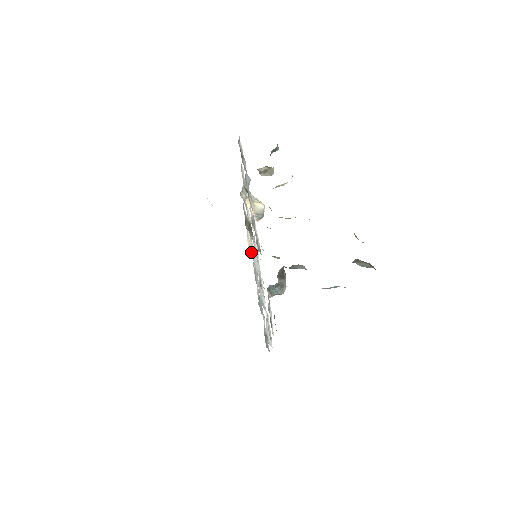
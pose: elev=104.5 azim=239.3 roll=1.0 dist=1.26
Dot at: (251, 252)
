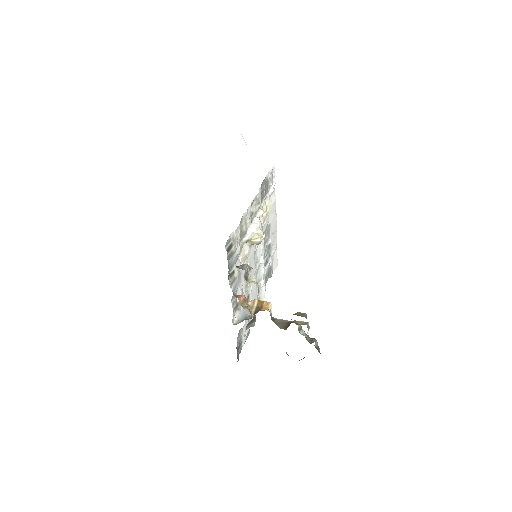
Dot at: (268, 212)
